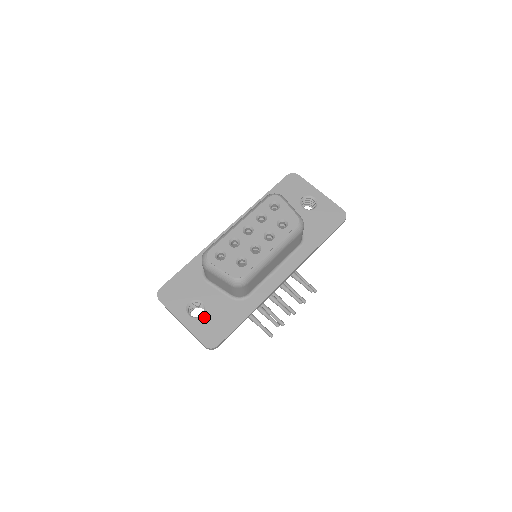
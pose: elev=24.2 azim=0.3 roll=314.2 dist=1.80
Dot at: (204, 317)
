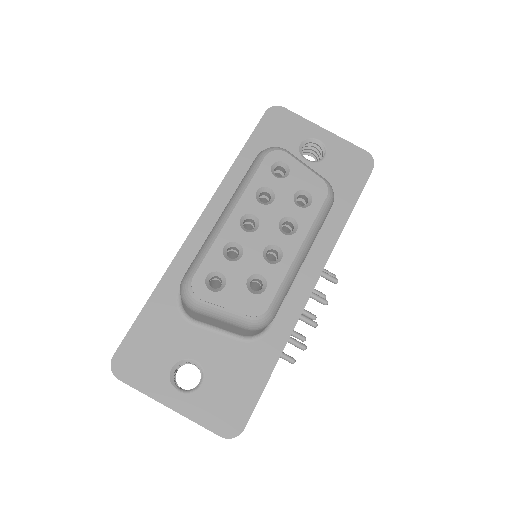
Dot at: (206, 386)
